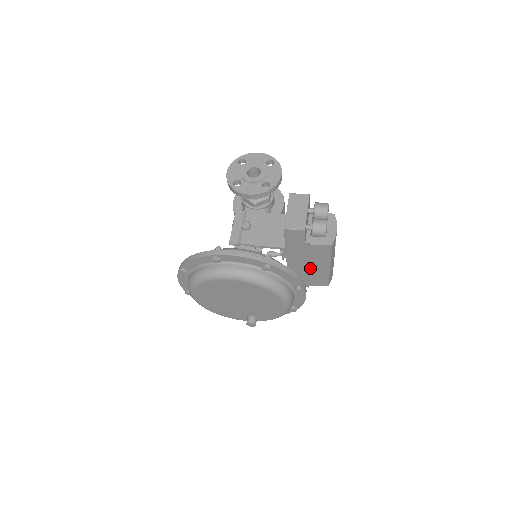
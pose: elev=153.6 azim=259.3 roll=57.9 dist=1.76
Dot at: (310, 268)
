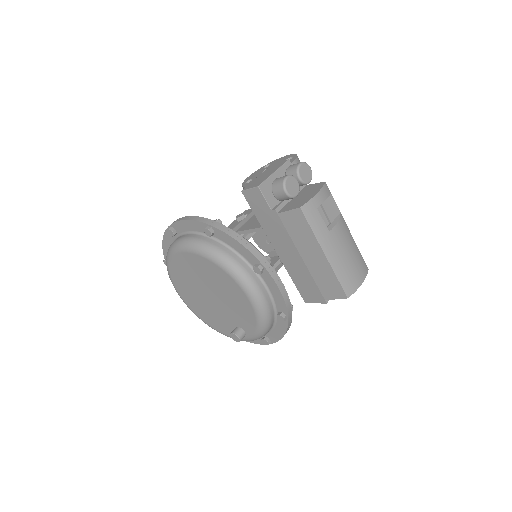
Dot at: (304, 260)
